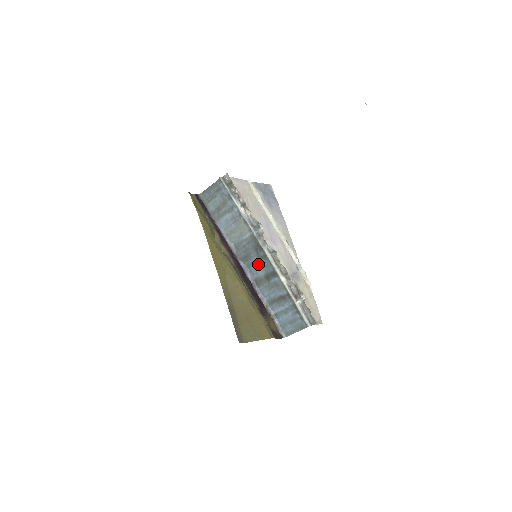
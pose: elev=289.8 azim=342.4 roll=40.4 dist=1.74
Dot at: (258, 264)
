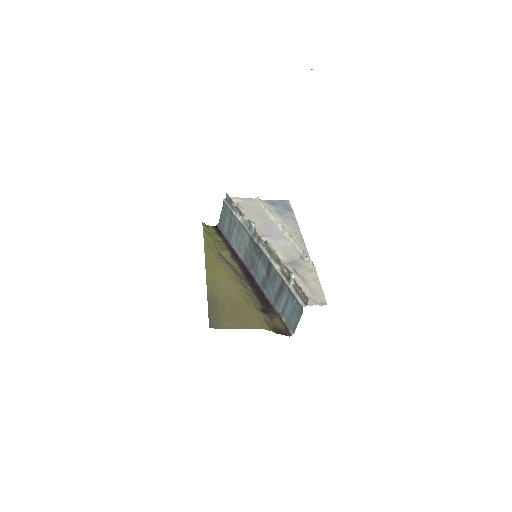
Dot at: (260, 264)
